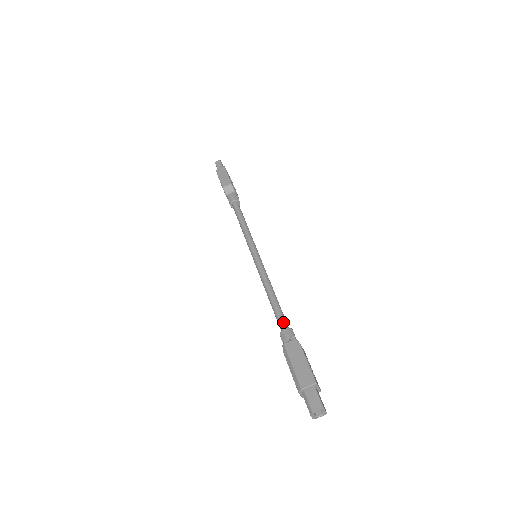
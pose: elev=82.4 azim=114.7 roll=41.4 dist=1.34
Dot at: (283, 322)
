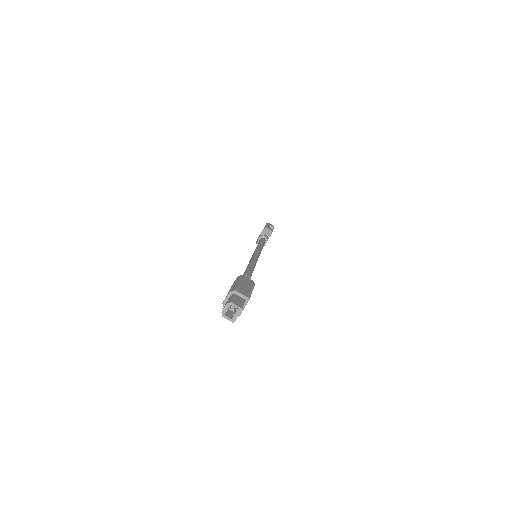
Dot at: (249, 276)
